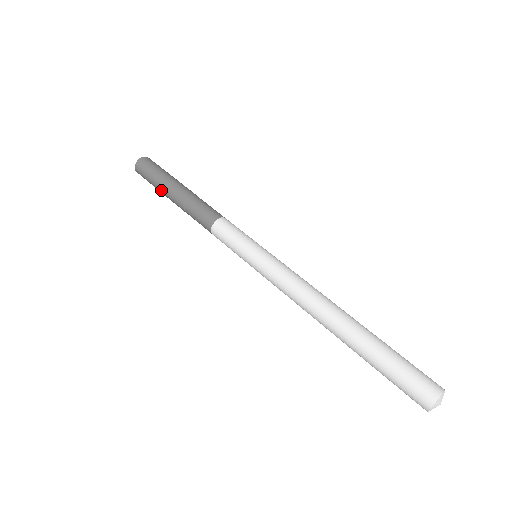
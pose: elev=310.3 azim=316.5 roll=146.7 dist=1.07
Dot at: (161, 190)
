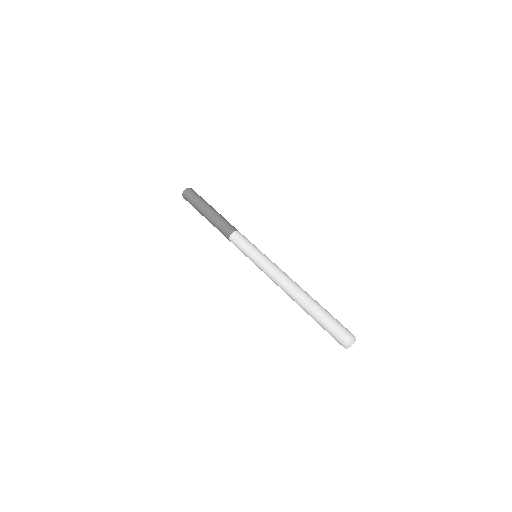
Dot at: (199, 210)
